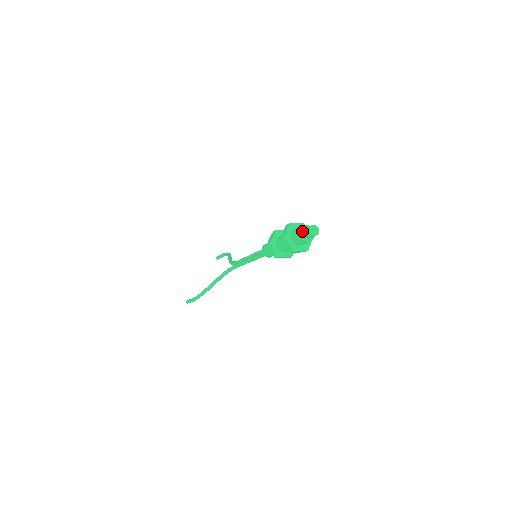
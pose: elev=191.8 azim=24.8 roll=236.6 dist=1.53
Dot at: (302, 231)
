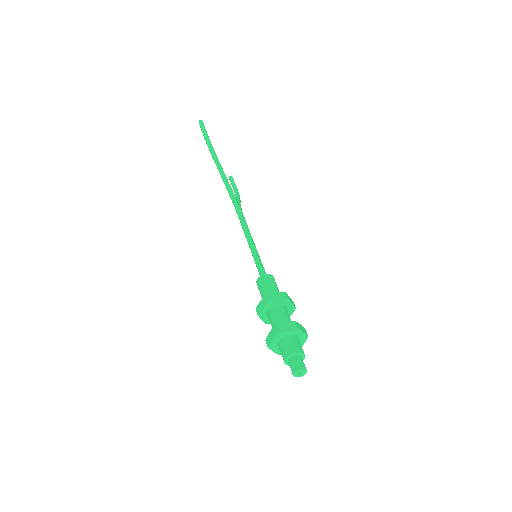
Dot at: (289, 364)
